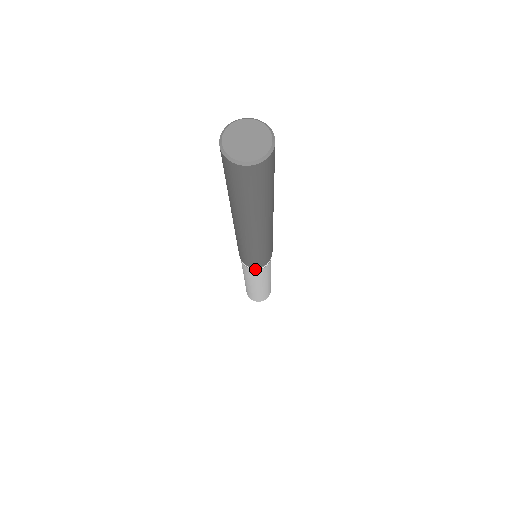
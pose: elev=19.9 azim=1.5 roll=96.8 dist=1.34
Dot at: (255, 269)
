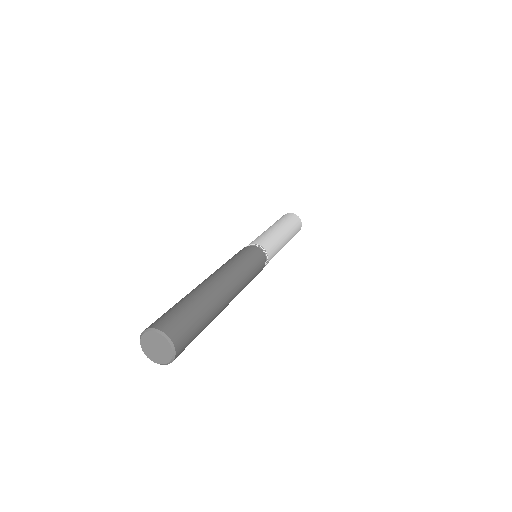
Dot at: occluded
